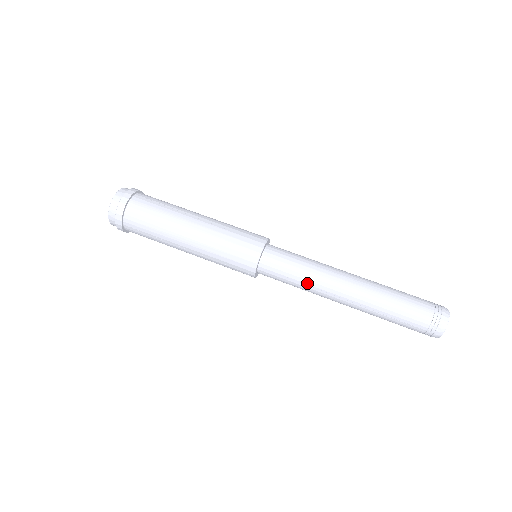
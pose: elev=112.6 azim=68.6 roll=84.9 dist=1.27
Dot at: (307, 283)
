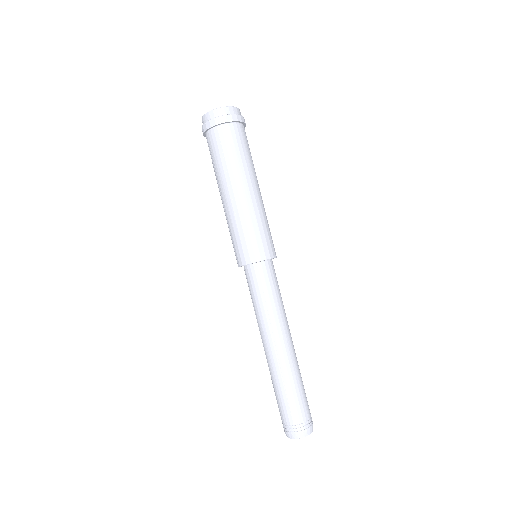
Dot at: (270, 310)
